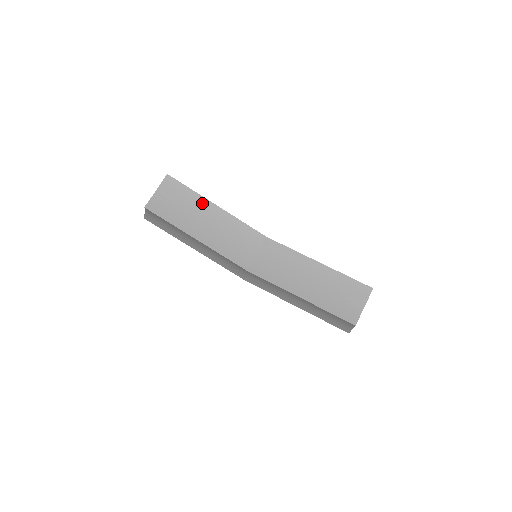
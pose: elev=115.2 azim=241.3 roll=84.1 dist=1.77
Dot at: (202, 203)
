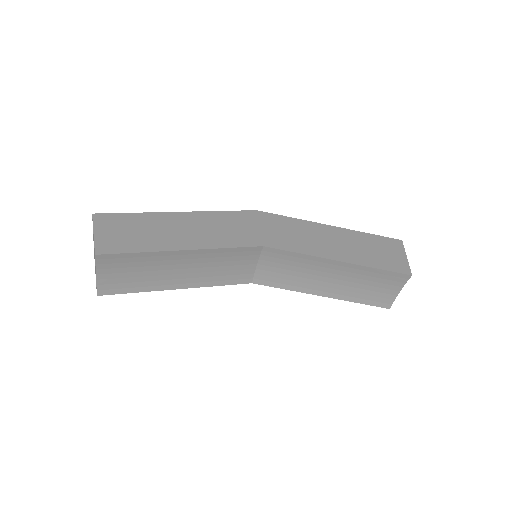
Dot at: (163, 257)
